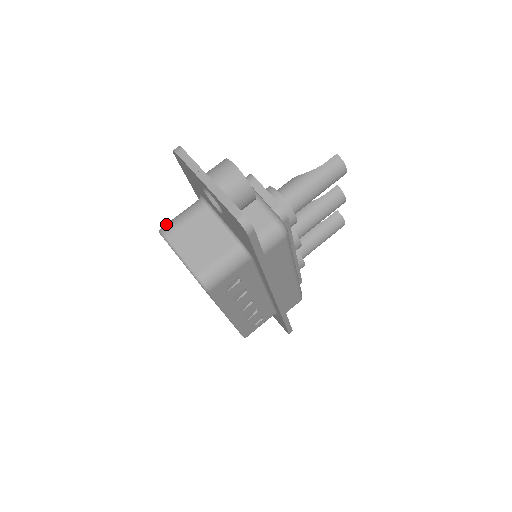
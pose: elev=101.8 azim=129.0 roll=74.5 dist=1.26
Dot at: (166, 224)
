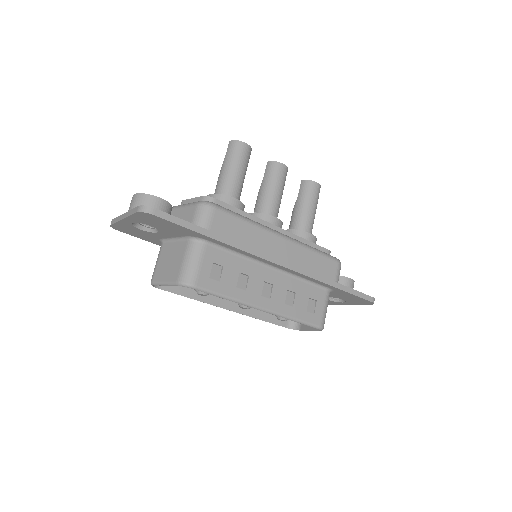
Dot at: occluded
